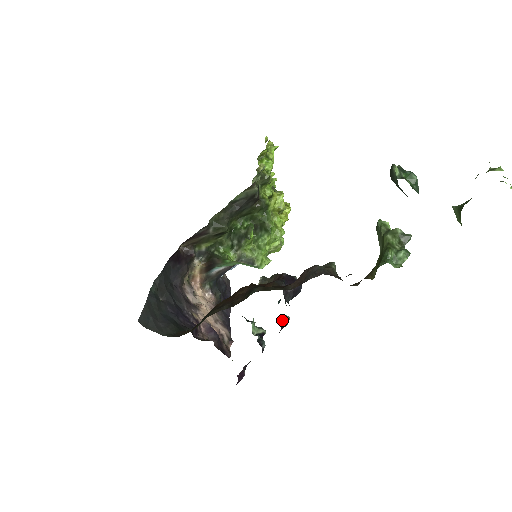
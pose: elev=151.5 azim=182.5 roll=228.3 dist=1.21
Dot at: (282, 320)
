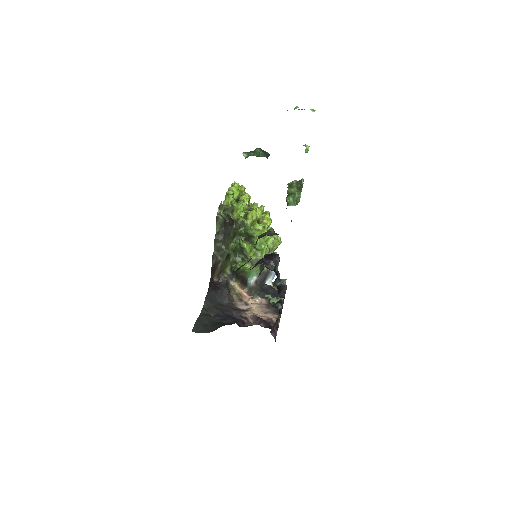
Dot at: (278, 284)
